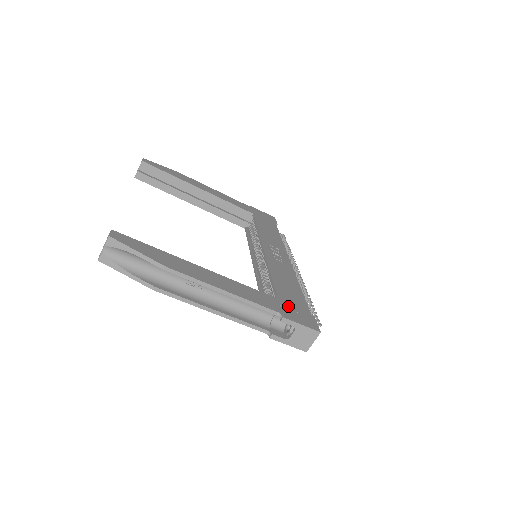
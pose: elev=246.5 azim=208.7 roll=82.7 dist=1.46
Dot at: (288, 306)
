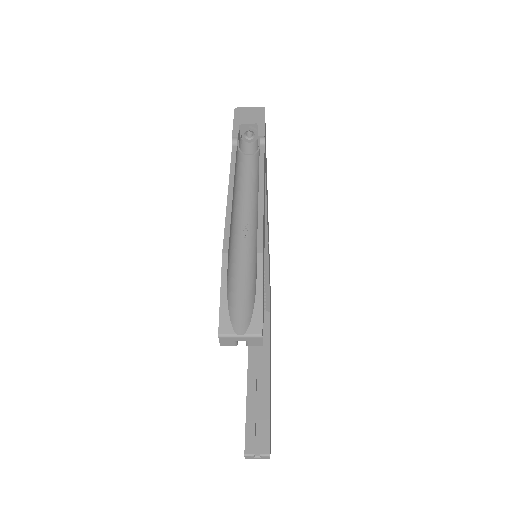
Dot at: occluded
